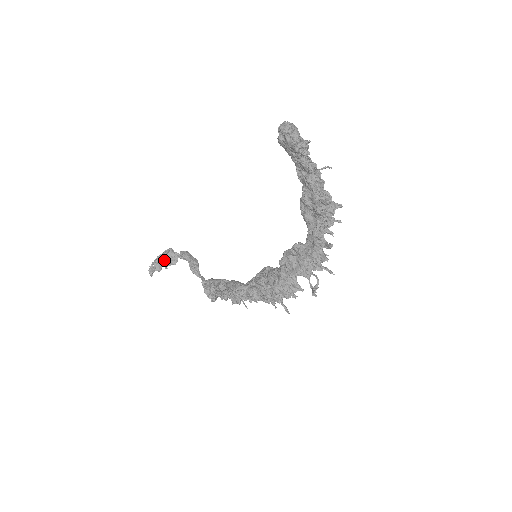
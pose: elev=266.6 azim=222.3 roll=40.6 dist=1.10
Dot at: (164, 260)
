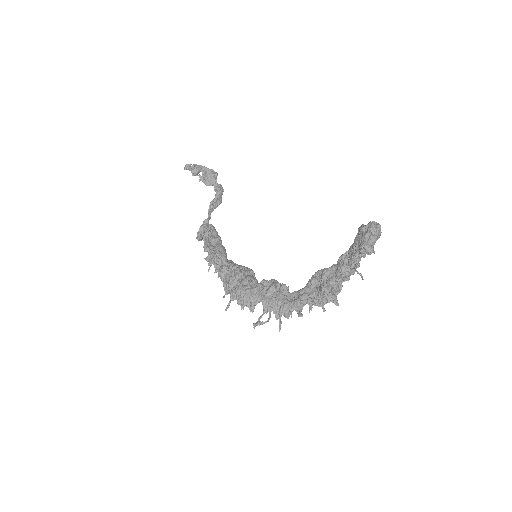
Dot at: (205, 174)
